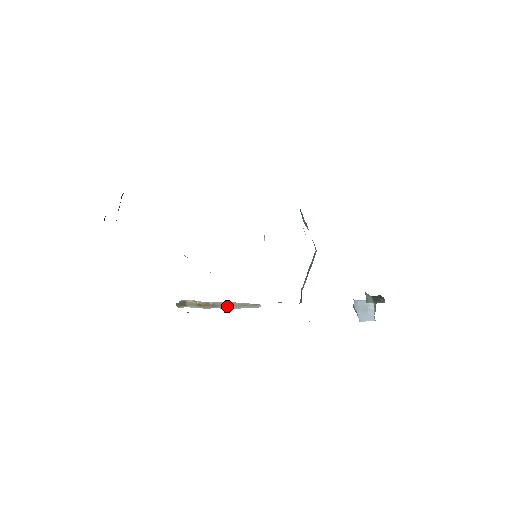
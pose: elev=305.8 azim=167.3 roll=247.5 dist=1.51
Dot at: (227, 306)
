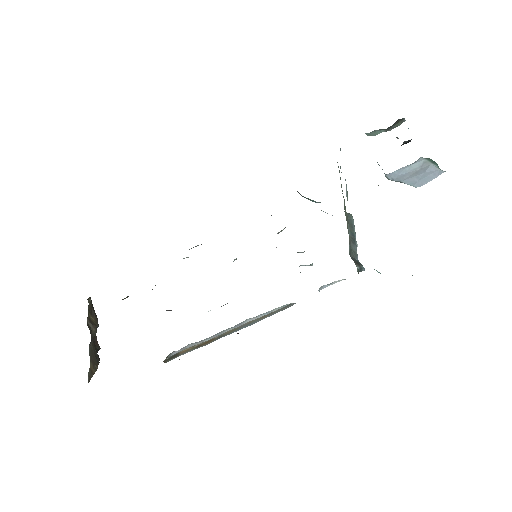
Dot at: (241, 328)
